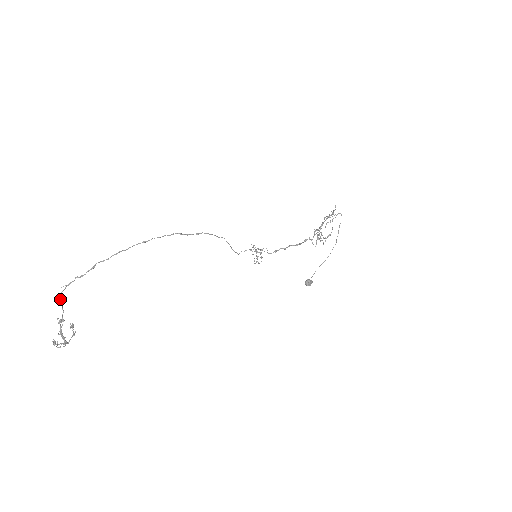
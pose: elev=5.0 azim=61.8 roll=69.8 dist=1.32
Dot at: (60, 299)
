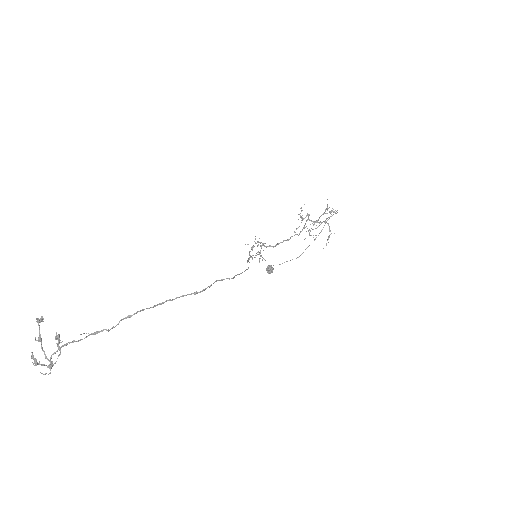
Dot at: (72, 342)
